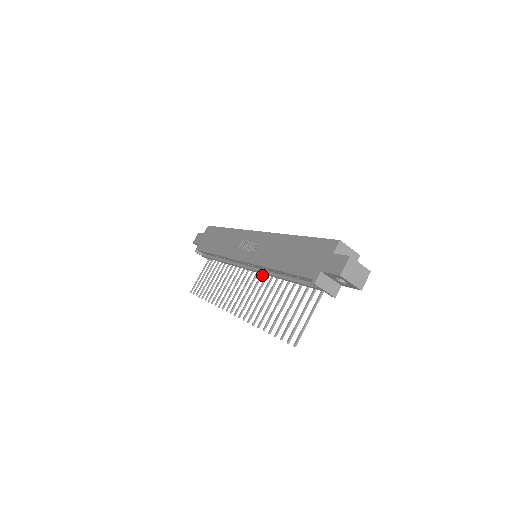
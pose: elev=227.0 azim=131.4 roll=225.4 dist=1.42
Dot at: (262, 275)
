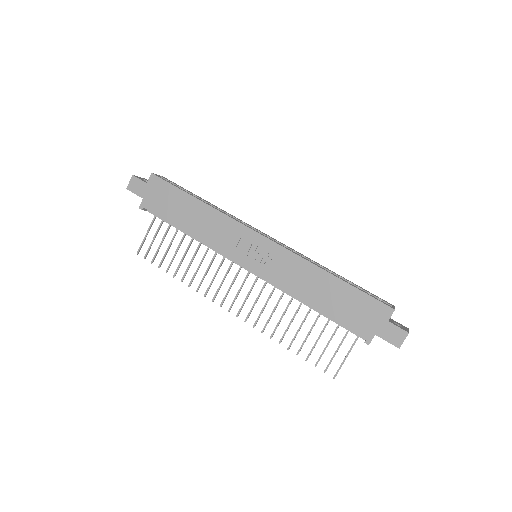
Dot at: occluded
